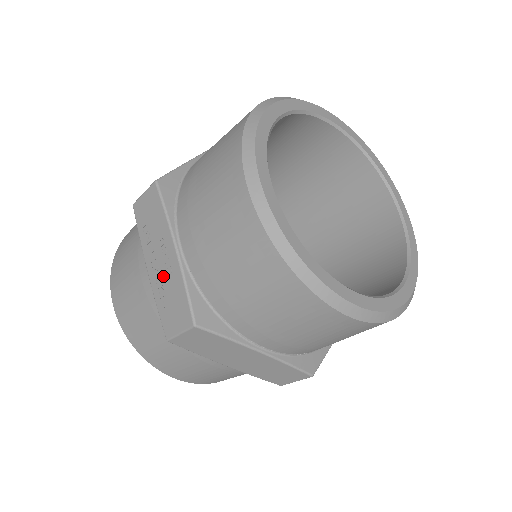
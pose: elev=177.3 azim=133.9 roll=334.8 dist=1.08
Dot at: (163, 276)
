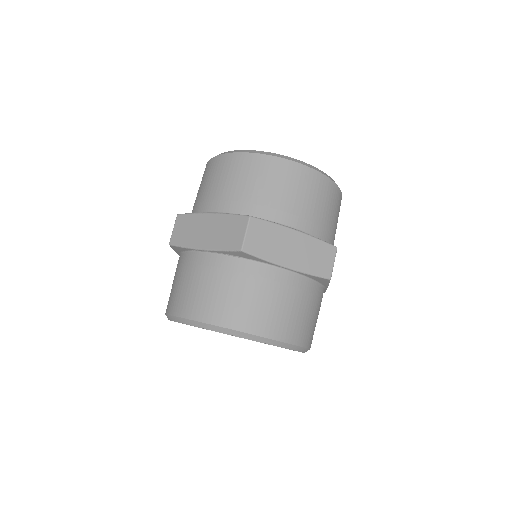
Dot at: occluded
